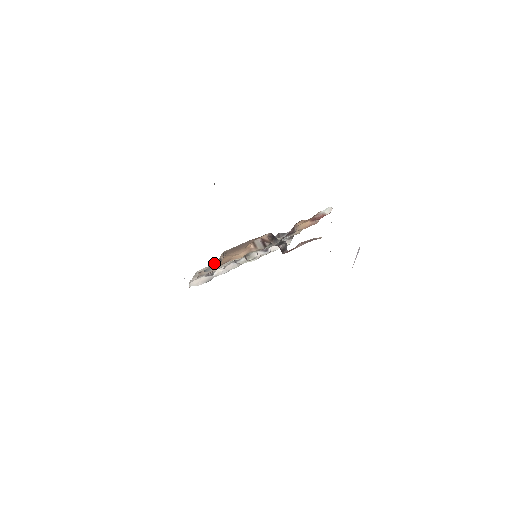
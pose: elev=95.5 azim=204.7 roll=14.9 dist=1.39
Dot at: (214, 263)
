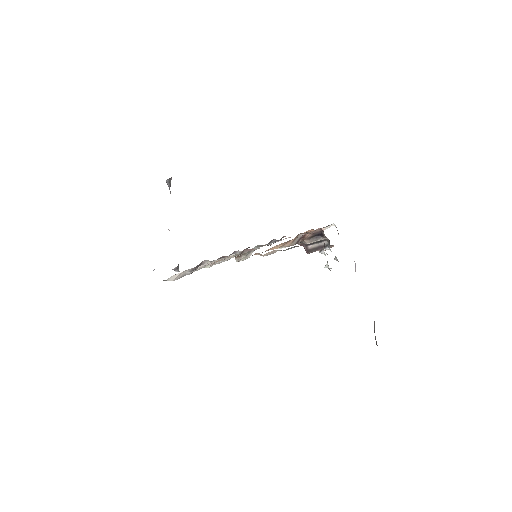
Dot at: (242, 251)
